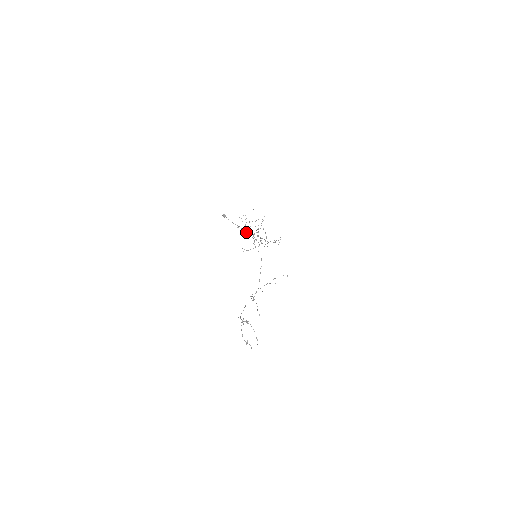
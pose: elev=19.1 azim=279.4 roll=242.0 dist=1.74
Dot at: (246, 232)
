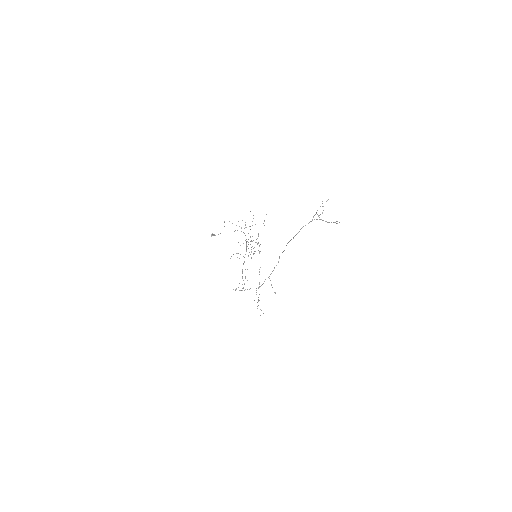
Dot at: occluded
